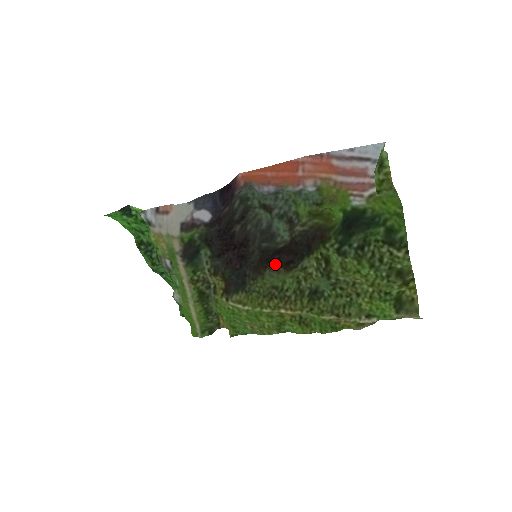
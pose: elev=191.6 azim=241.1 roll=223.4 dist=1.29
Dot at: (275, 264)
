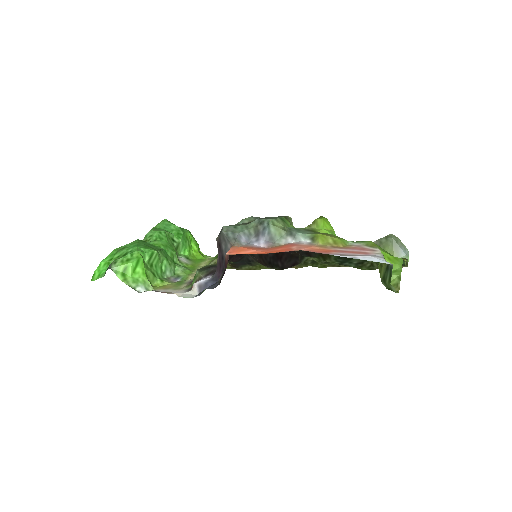
Dot at: occluded
